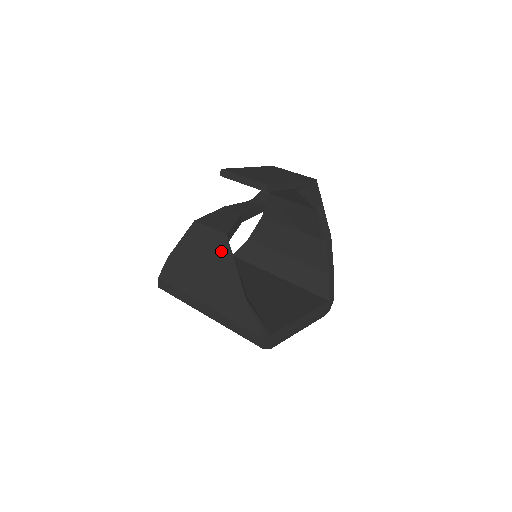
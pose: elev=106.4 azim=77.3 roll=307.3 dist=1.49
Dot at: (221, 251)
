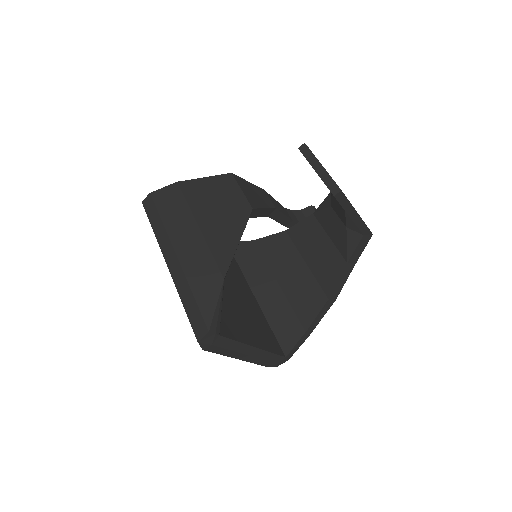
Dot at: (235, 218)
